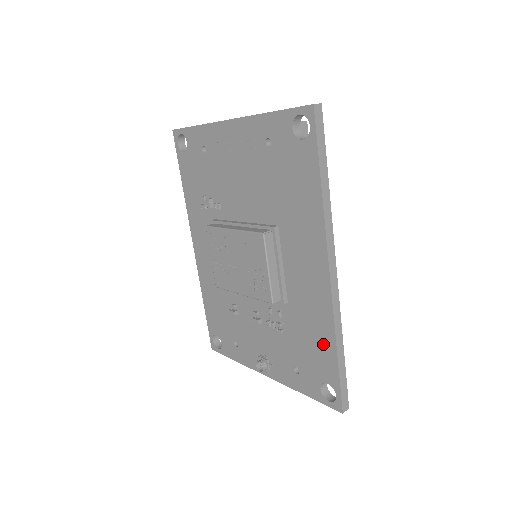
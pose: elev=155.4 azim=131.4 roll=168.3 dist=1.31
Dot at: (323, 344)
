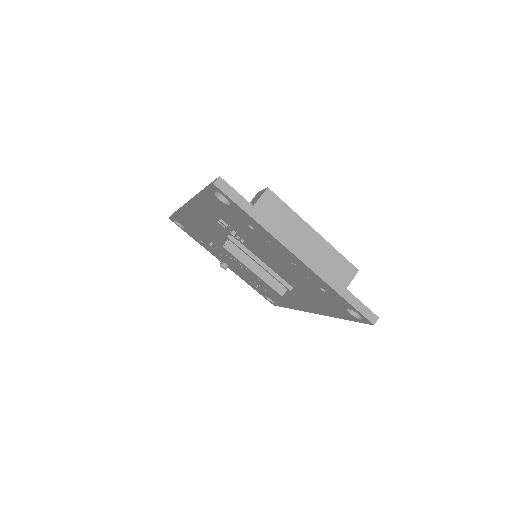
Dot at: (283, 302)
